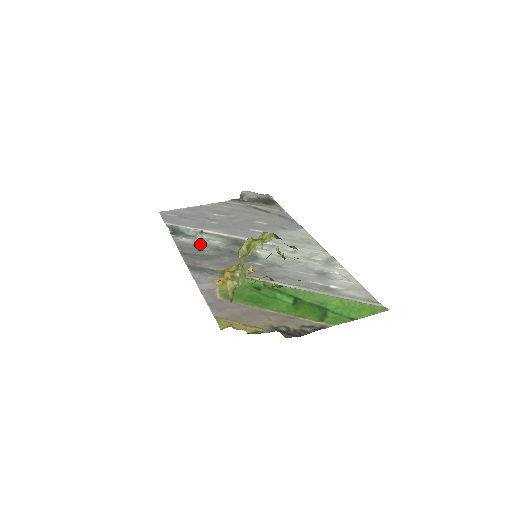
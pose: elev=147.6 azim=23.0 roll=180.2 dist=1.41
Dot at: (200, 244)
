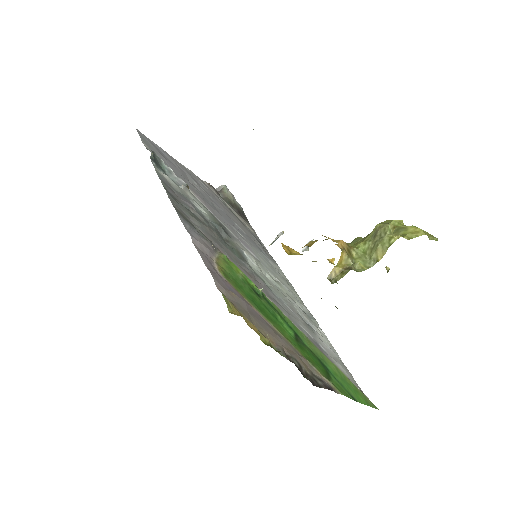
Dot at: (185, 196)
